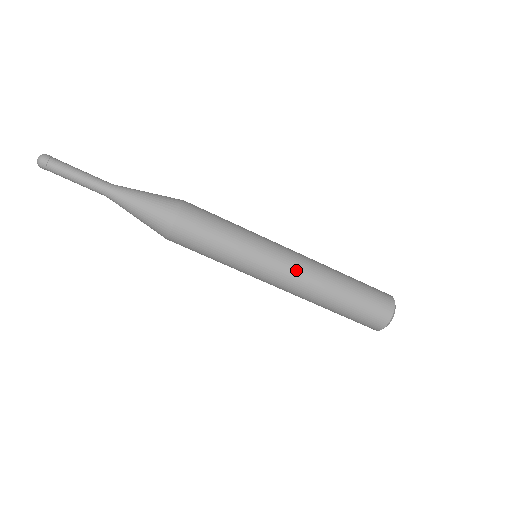
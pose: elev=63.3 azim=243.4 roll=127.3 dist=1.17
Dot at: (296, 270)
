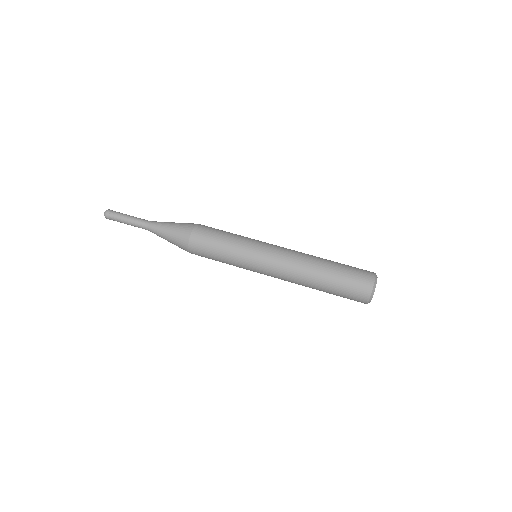
Dot at: (288, 249)
